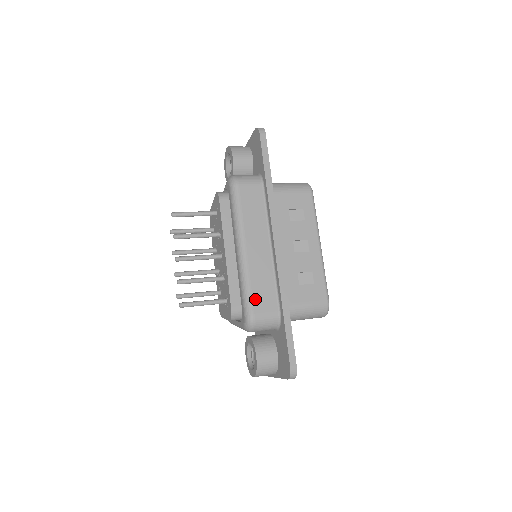
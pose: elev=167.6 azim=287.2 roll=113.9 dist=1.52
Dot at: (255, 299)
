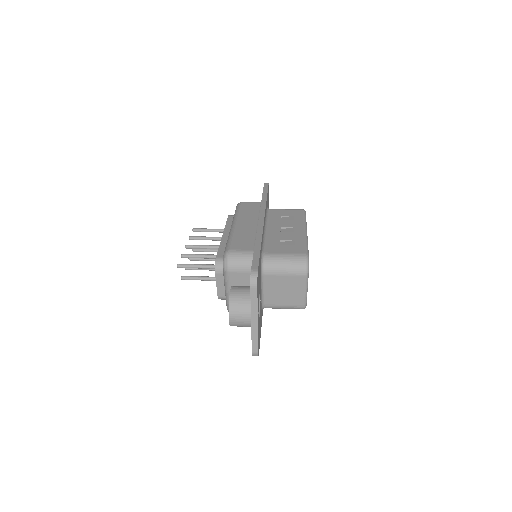
Dot at: (234, 243)
